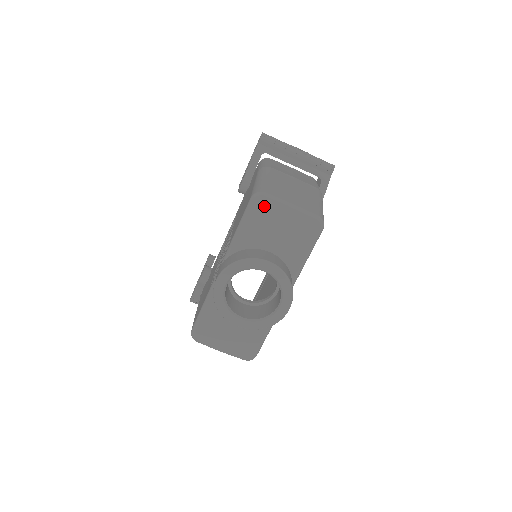
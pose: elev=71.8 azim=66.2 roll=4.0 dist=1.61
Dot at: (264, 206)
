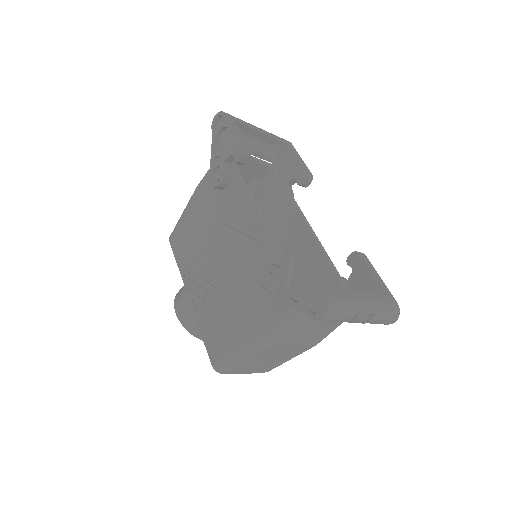
Dot at: occluded
